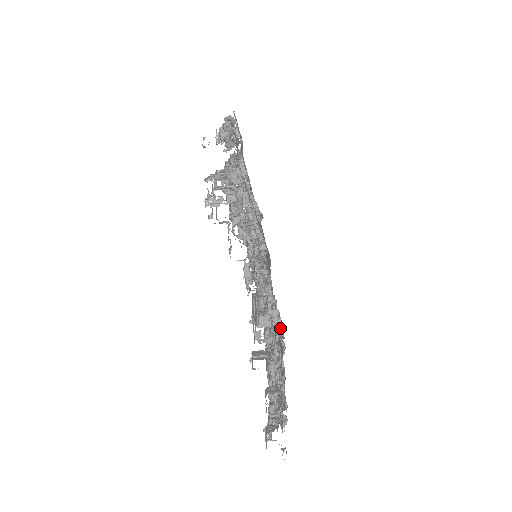
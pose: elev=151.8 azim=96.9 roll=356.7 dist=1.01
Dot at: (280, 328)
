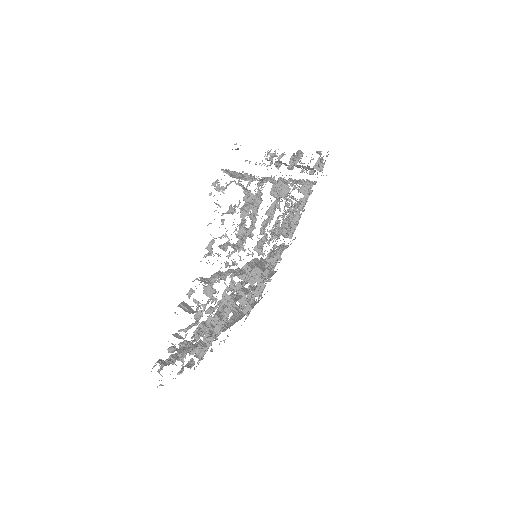
Dot at: (222, 308)
